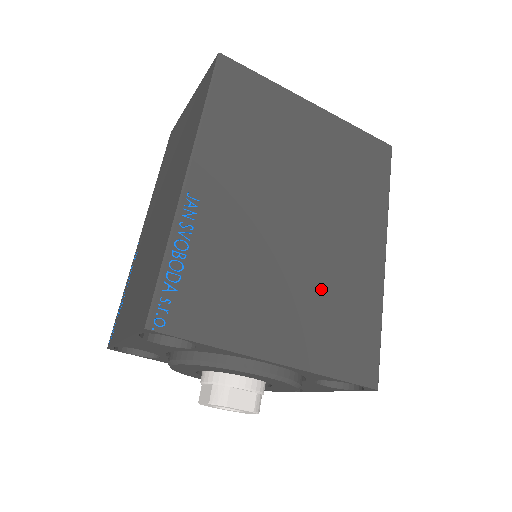
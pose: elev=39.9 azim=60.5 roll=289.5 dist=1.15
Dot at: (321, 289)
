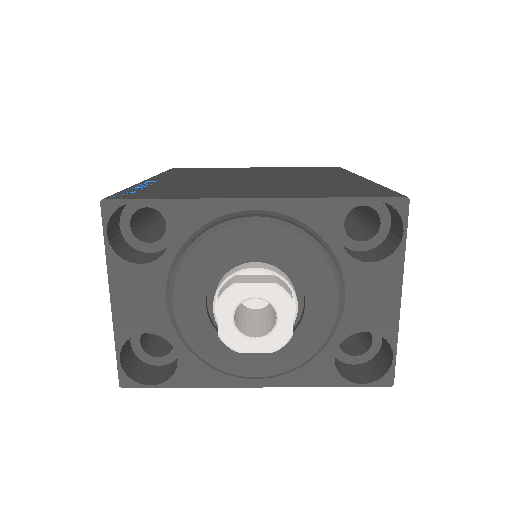
Dot at: (296, 185)
